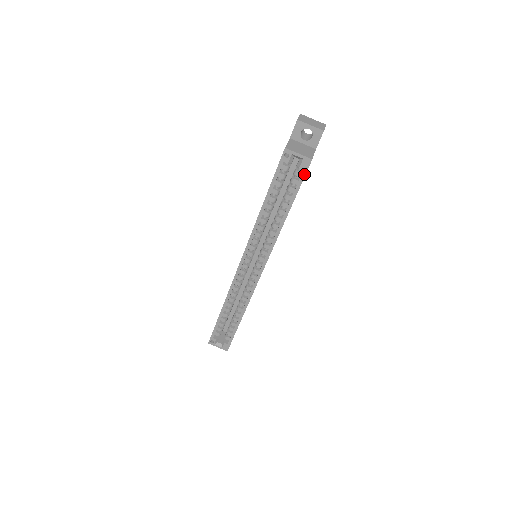
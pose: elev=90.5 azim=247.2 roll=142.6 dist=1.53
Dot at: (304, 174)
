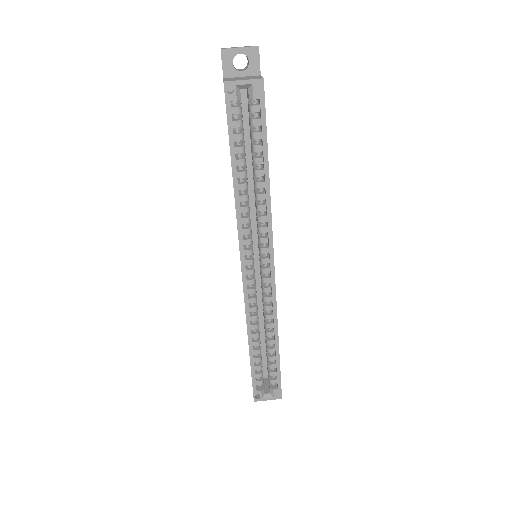
Dot at: (263, 104)
